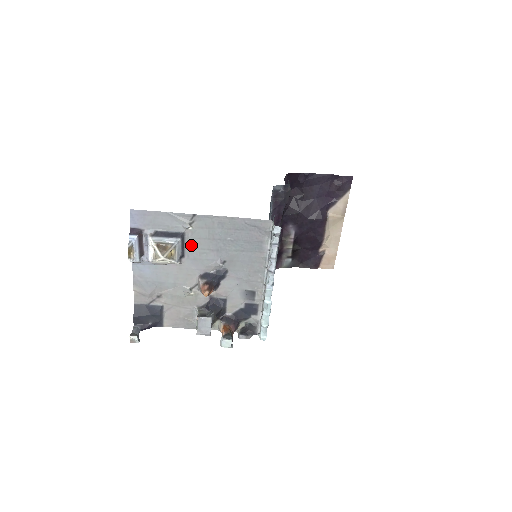
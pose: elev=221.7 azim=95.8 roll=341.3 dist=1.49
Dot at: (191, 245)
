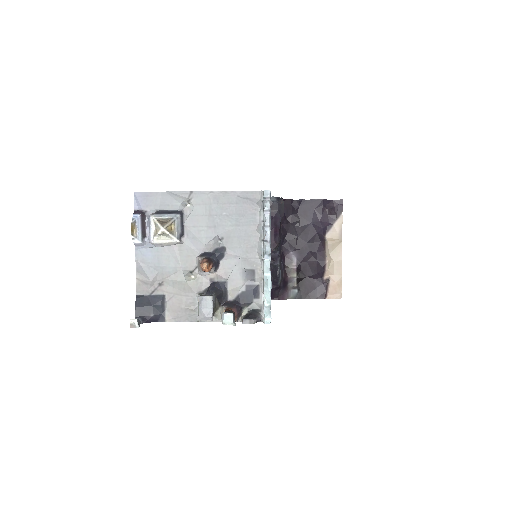
Dot at: (190, 223)
